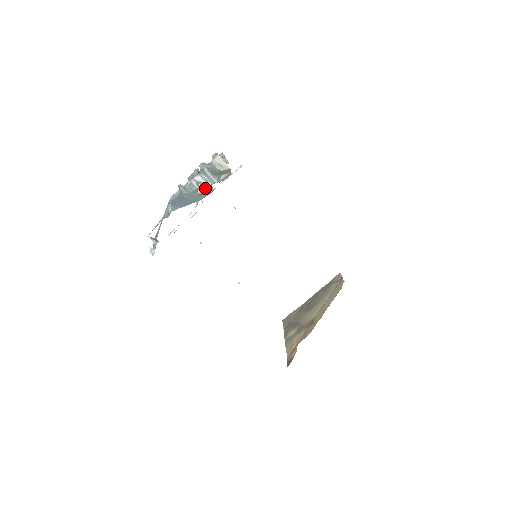
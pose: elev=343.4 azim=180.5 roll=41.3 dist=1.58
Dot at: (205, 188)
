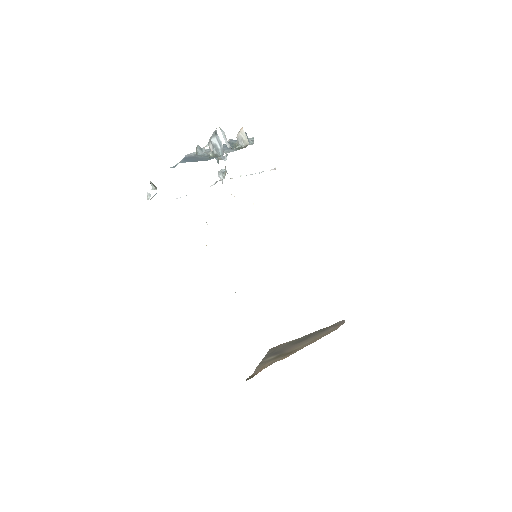
Dot at: (218, 152)
